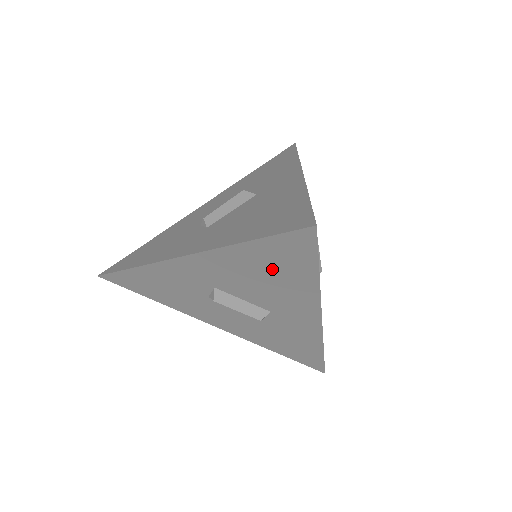
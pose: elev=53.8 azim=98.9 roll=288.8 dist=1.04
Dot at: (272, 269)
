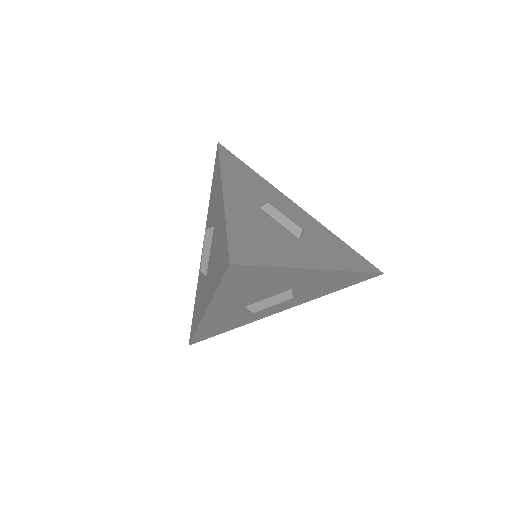
Dot at: (251, 284)
